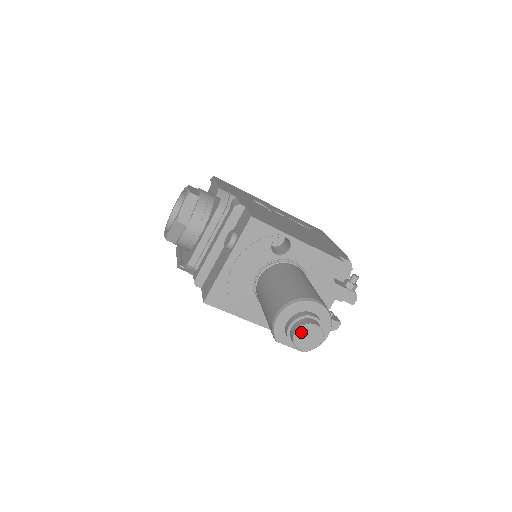
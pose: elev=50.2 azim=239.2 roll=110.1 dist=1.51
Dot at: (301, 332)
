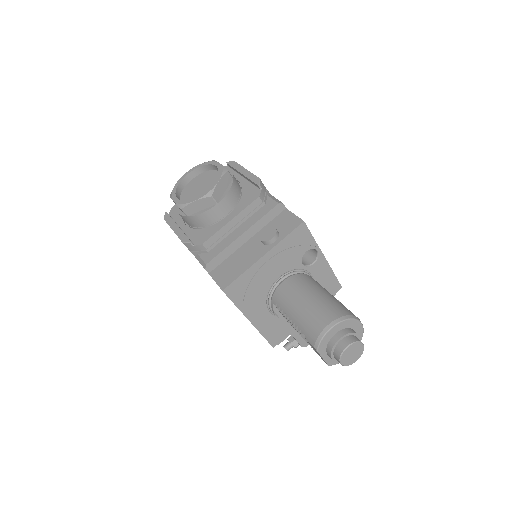
Dot at: (351, 347)
